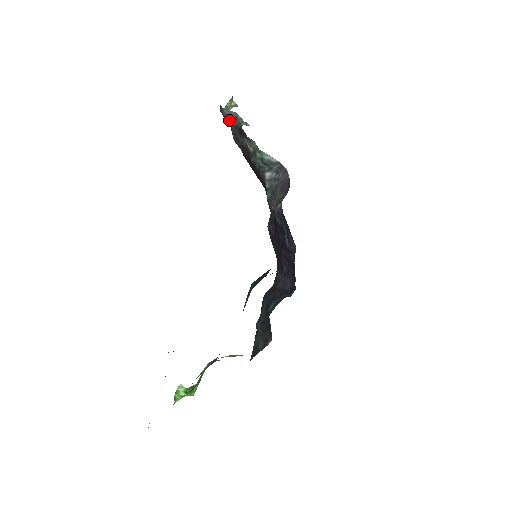
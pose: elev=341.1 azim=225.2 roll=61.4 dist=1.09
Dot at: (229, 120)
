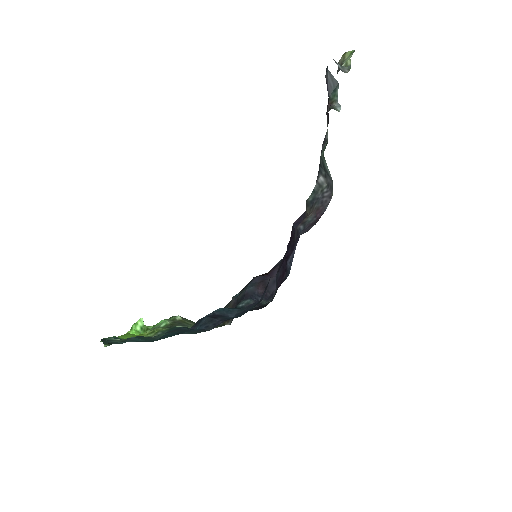
Dot at: (327, 87)
